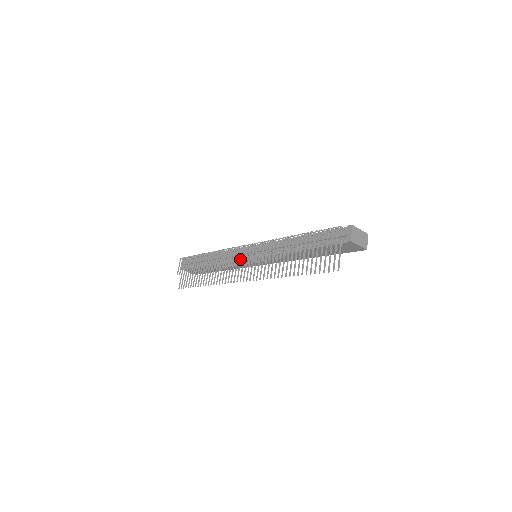
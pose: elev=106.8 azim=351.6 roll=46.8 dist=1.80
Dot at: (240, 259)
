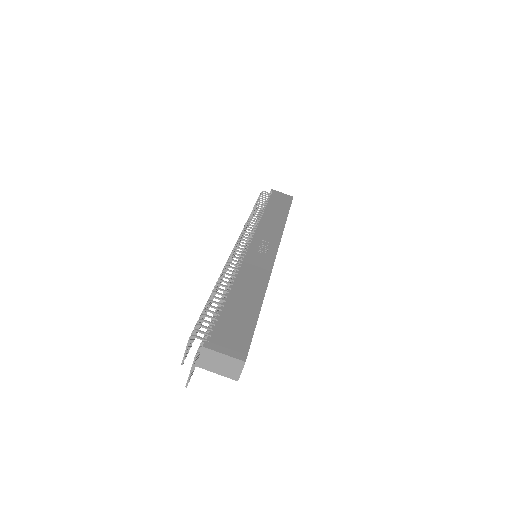
Dot at: occluded
